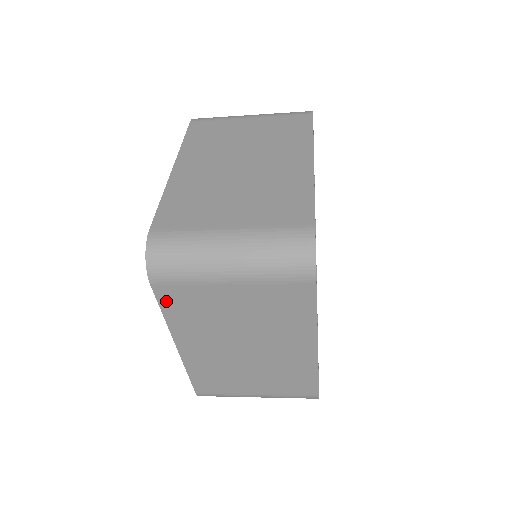
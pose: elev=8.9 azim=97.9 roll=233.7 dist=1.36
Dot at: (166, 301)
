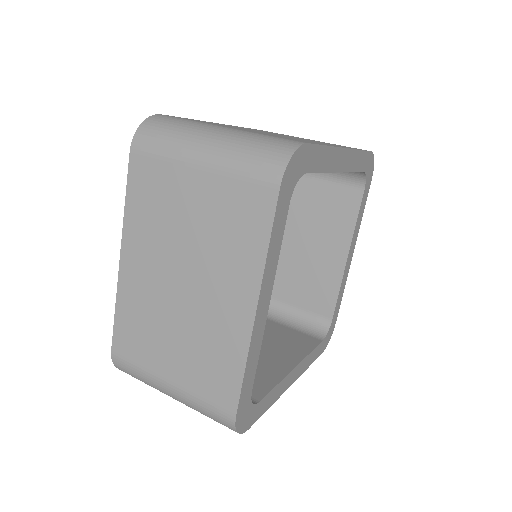
Dot at: occluded
